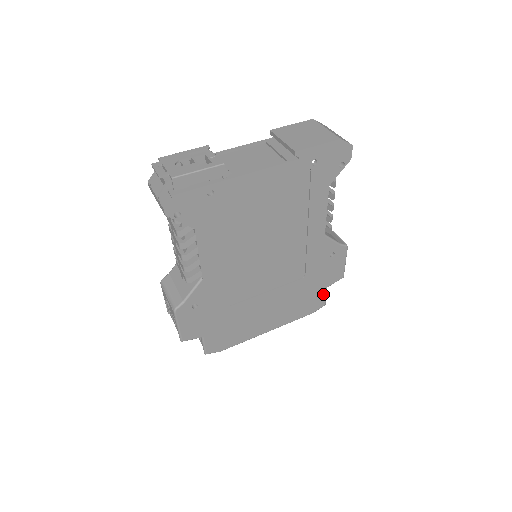
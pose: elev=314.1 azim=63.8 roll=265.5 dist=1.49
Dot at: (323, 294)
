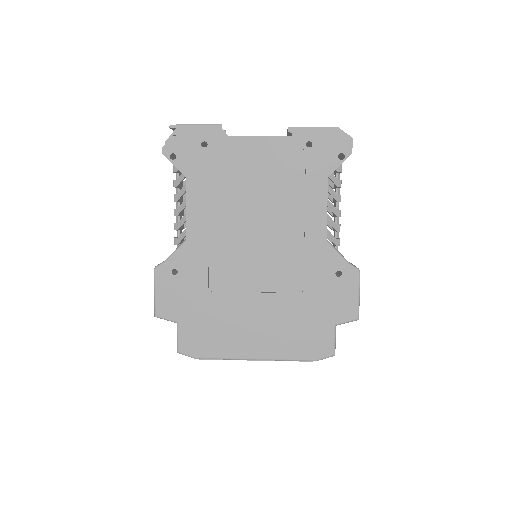
Dot at: (330, 334)
